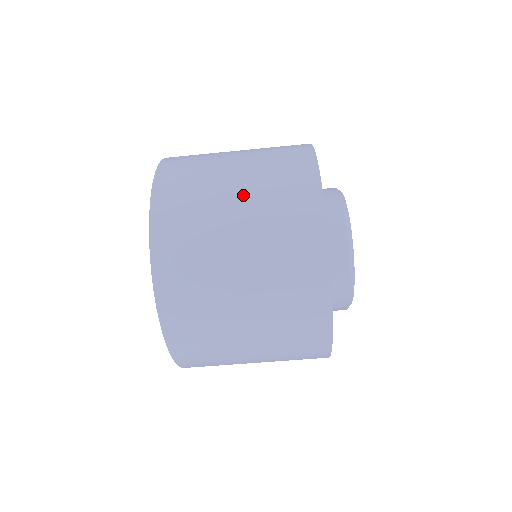
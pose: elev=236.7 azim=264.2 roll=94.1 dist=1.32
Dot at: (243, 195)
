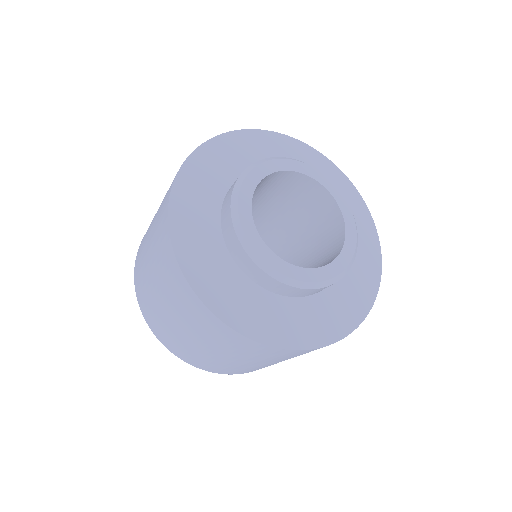
Dot at: (194, 337)
